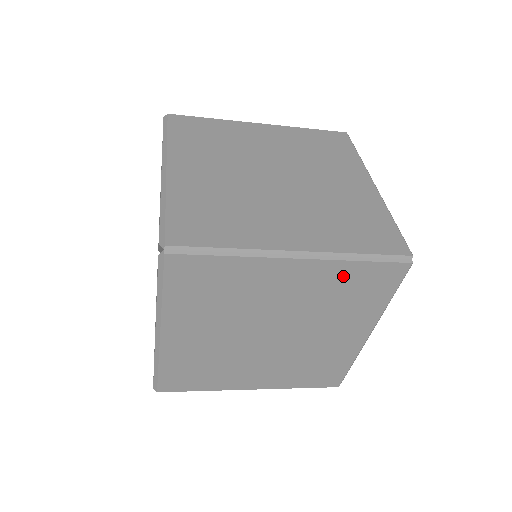
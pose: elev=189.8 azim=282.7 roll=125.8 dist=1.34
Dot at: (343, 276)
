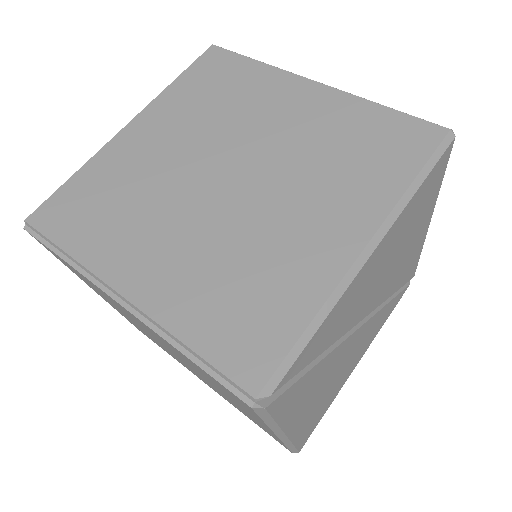
Dot at: occluded
